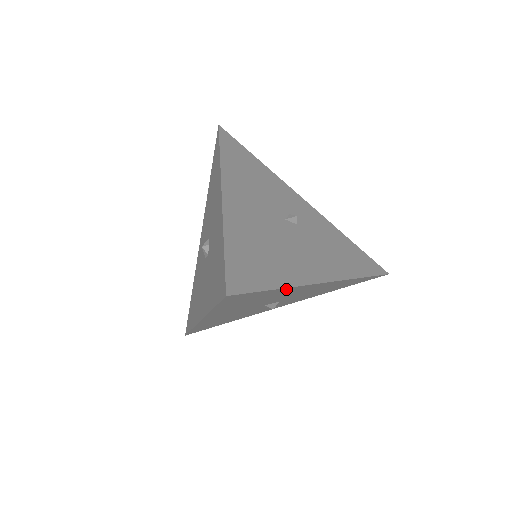
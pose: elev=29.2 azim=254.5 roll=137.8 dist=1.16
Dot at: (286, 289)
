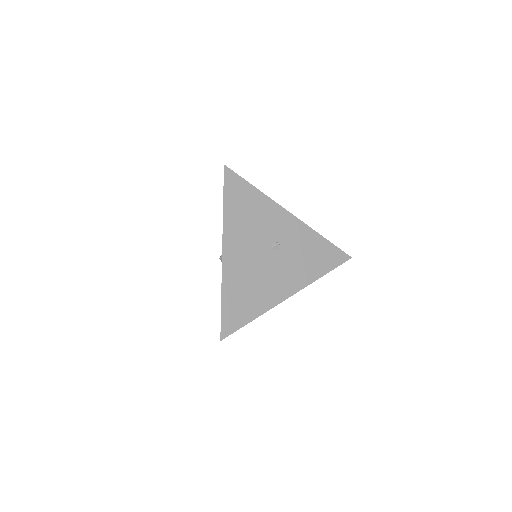
Dot at: (261, 312)
